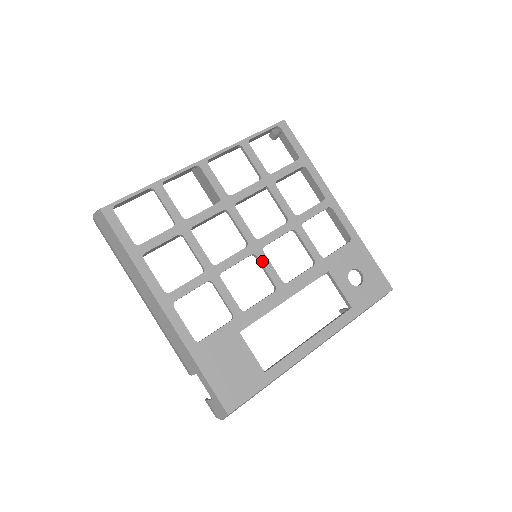
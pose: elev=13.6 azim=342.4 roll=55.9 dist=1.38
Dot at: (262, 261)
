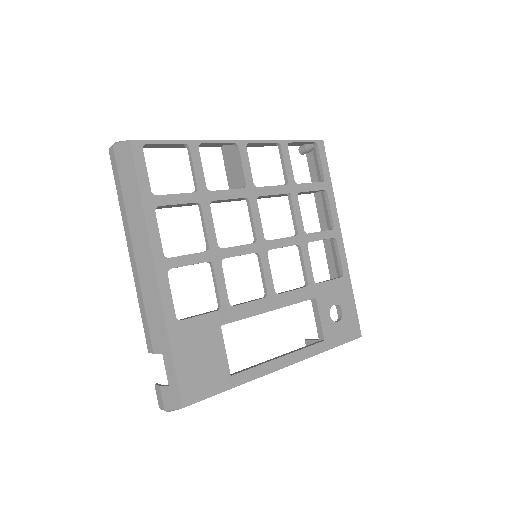
Dot at: (263, 263)
